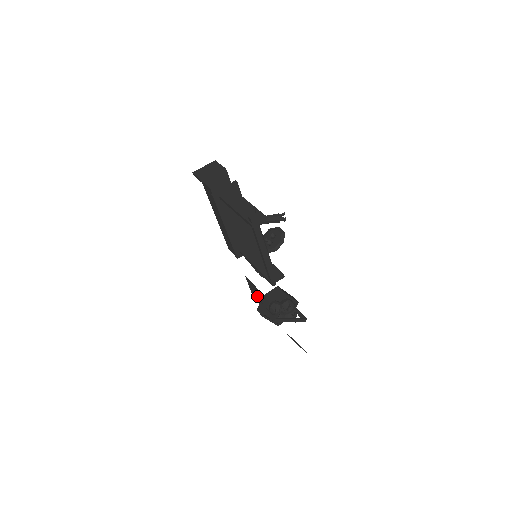
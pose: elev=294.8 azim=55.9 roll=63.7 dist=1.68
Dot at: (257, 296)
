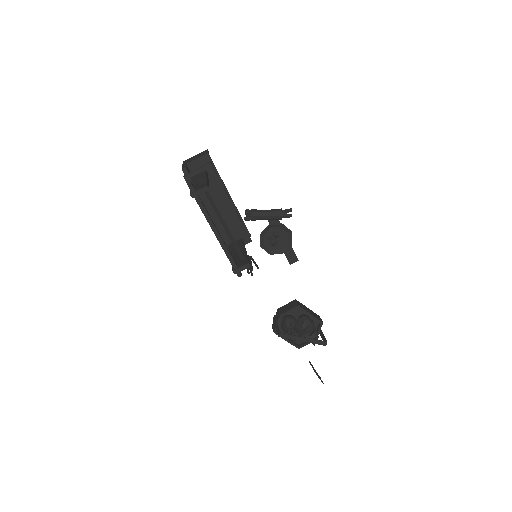
Dot at: occluded
